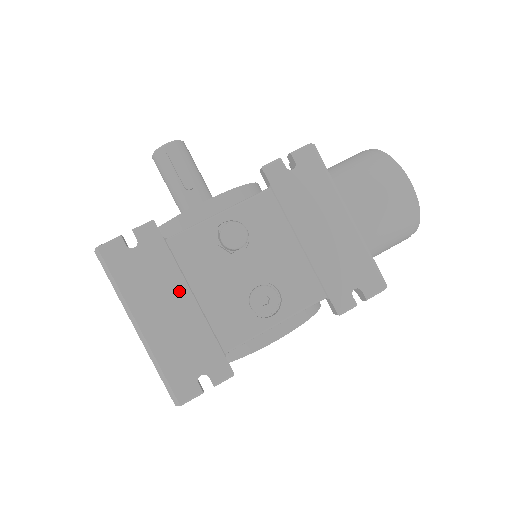
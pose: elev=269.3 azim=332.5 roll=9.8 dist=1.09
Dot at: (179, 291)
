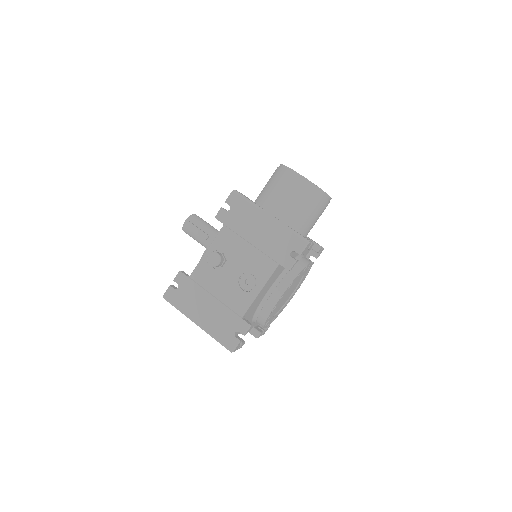
Dot at: (206, 298)
